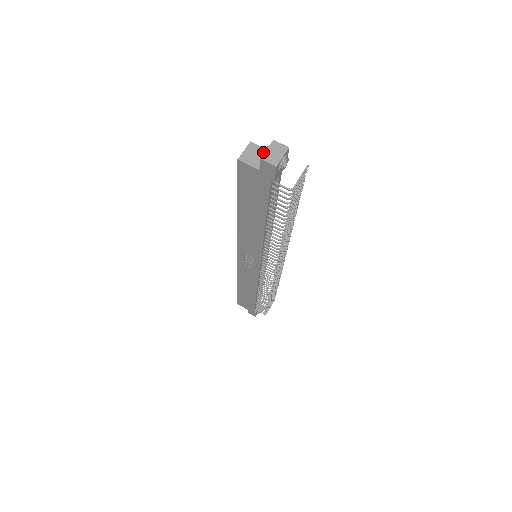
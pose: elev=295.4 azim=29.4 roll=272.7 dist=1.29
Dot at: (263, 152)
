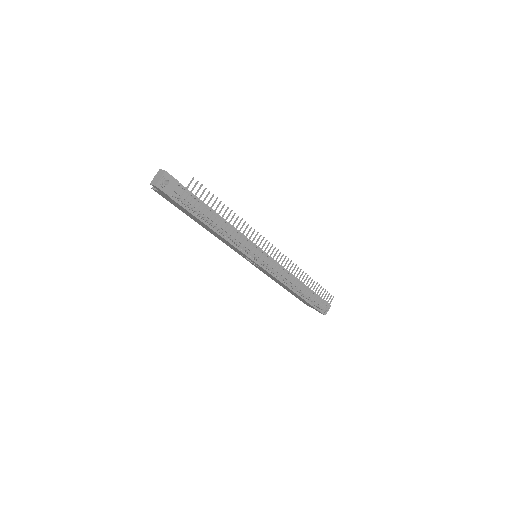
Dot at: (153, 179)
